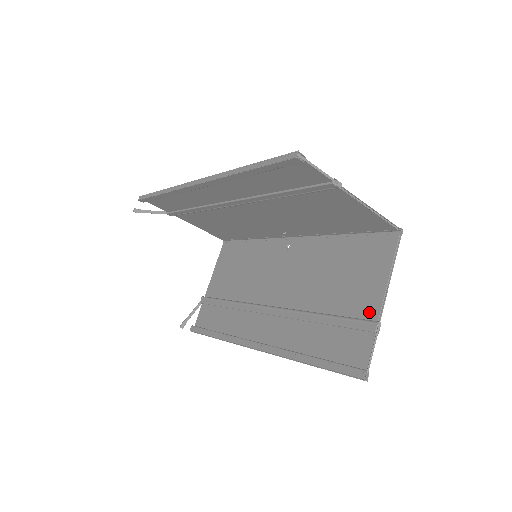
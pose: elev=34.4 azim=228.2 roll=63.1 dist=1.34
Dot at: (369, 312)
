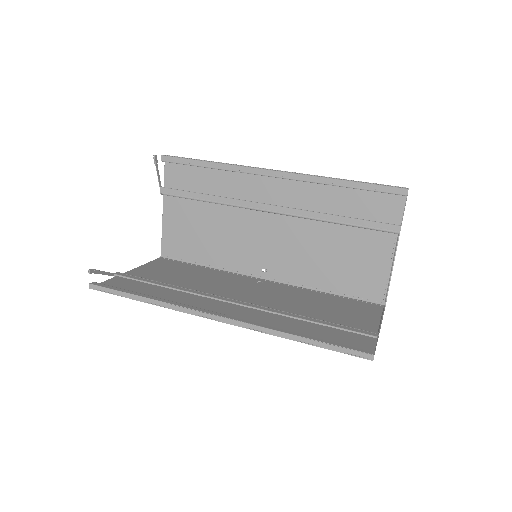
Dot at: (366, 328)
